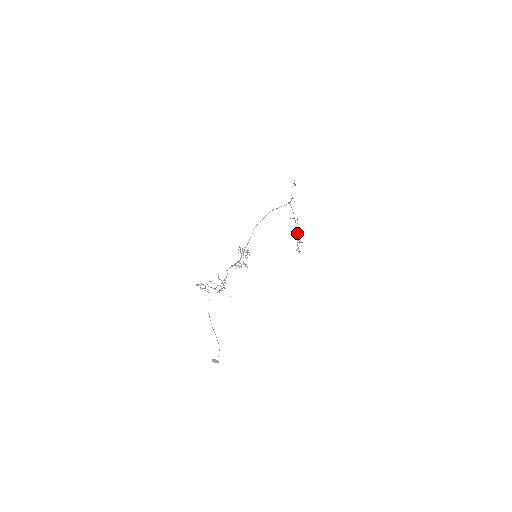
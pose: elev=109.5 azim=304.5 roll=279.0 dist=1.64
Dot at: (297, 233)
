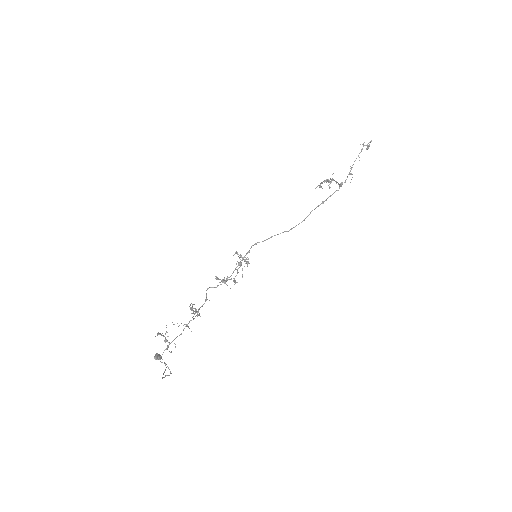
Dot at: occluded
